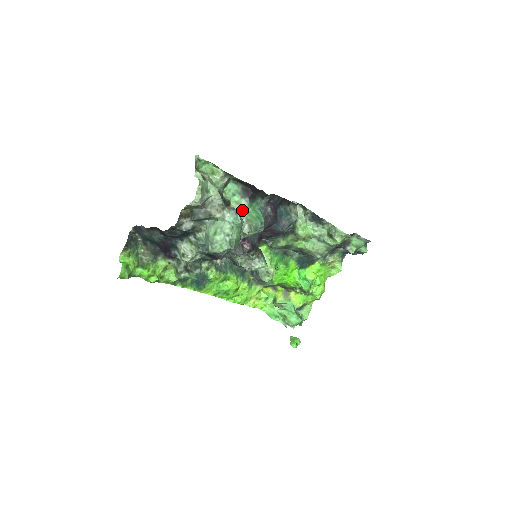
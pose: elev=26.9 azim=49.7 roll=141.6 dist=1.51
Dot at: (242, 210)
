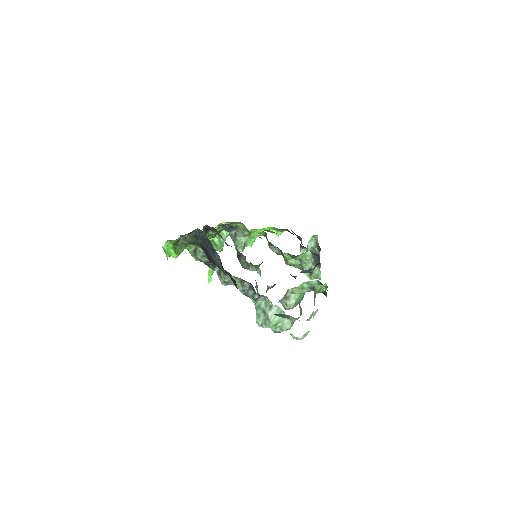
Dot at: (300, 293)
